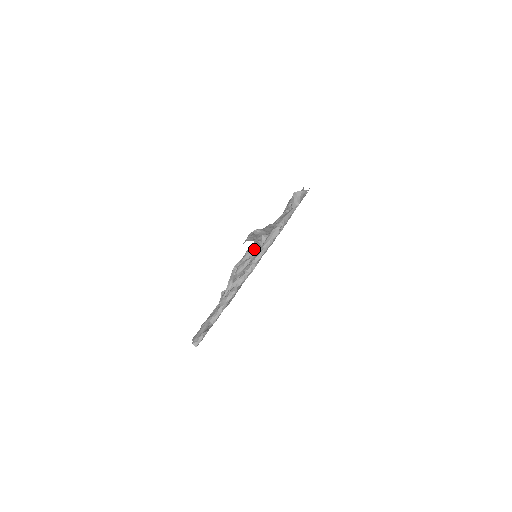
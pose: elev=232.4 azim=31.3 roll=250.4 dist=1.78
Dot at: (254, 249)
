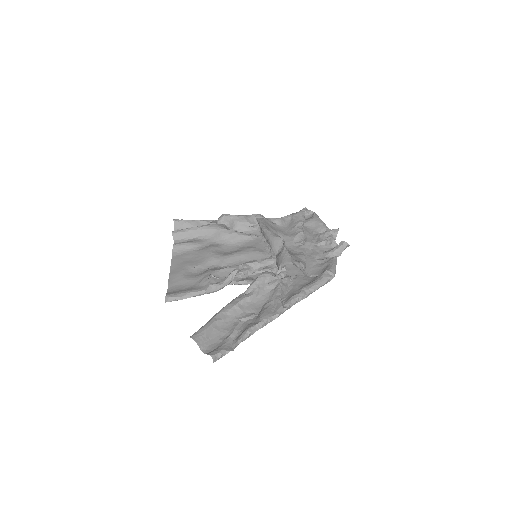
Dot at: occluded
